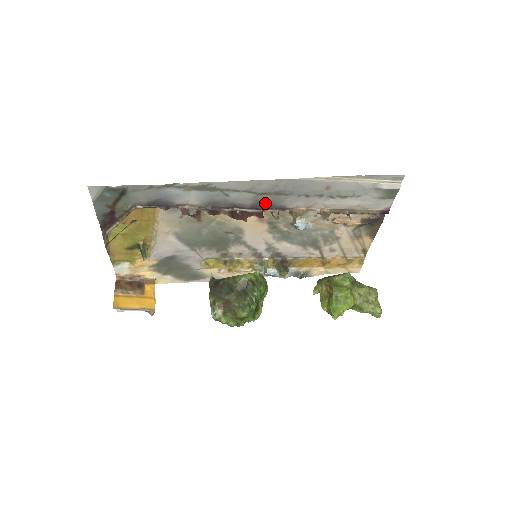
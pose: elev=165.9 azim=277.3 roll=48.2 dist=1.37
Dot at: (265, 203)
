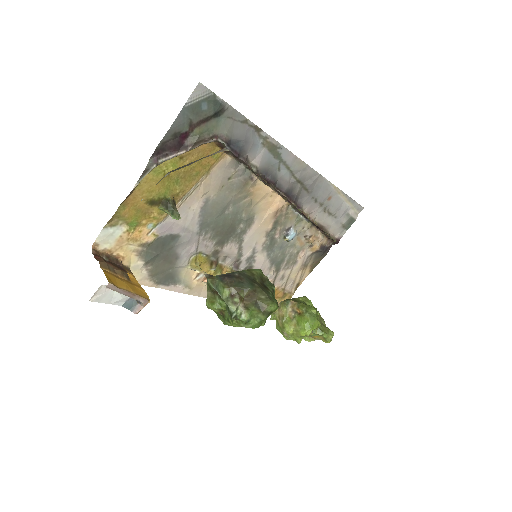
Dot at: (295, 193)
